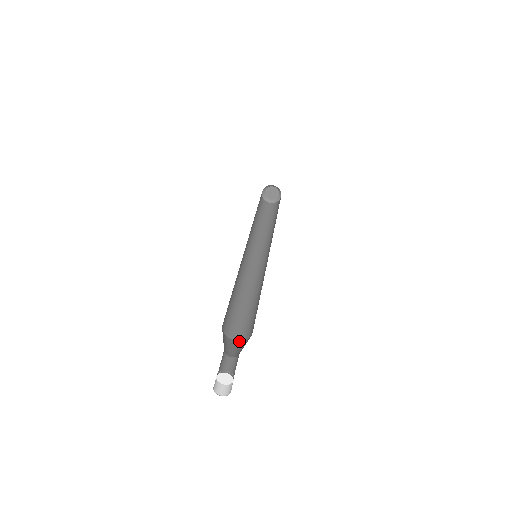
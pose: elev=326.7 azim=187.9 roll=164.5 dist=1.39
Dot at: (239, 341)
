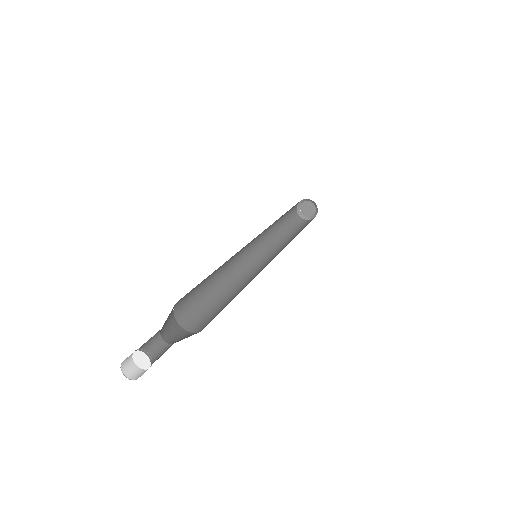
Dot at: occluded
